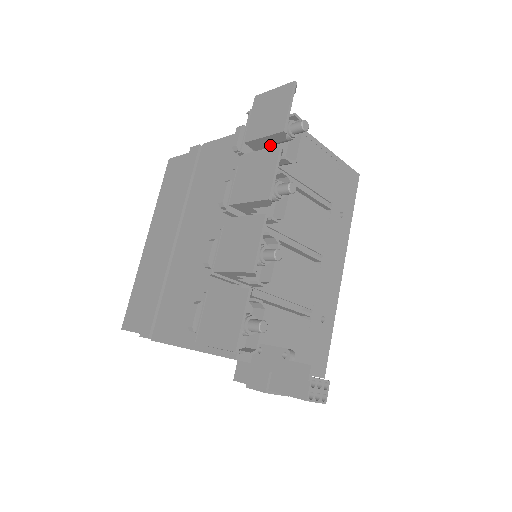
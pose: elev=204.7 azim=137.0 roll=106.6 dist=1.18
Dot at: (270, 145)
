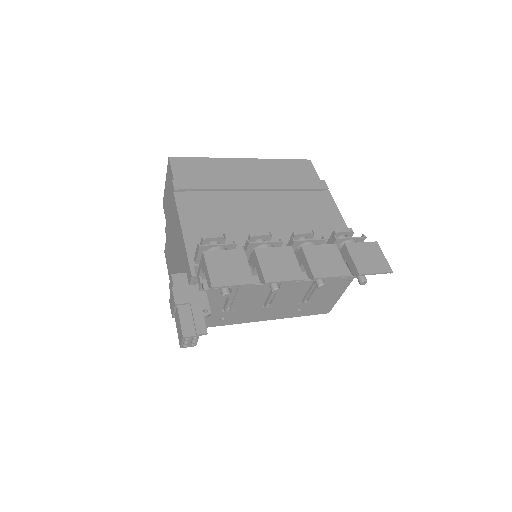
Dot at: occluded
